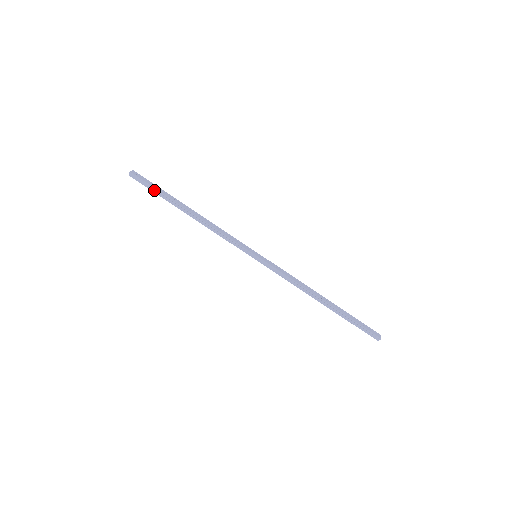
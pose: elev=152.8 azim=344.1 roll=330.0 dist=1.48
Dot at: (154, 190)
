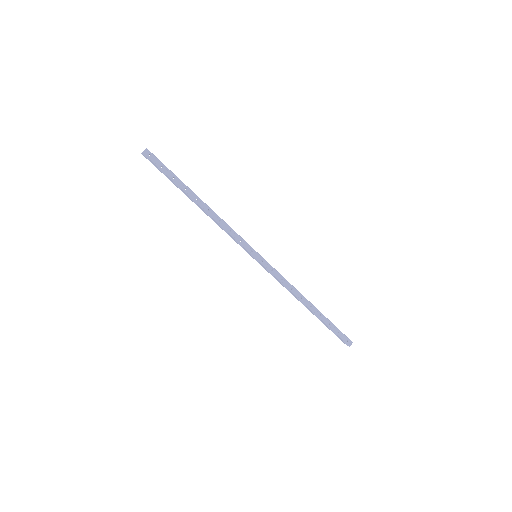
Dot at: (166, 175)
